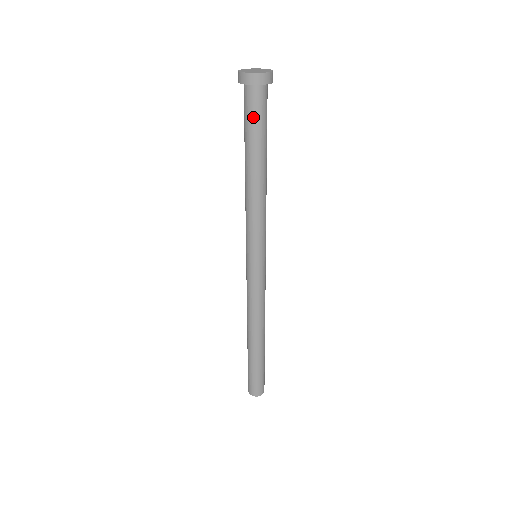
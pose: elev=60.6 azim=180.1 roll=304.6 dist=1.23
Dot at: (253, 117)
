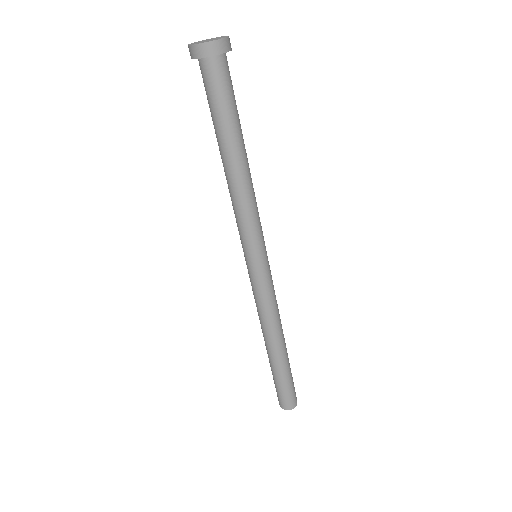
Dot at: (222, 95)
